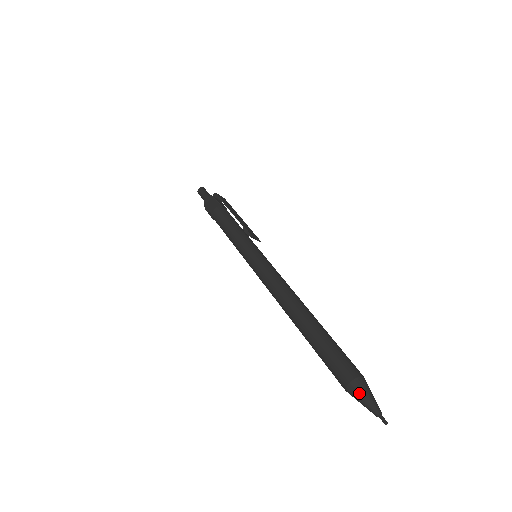
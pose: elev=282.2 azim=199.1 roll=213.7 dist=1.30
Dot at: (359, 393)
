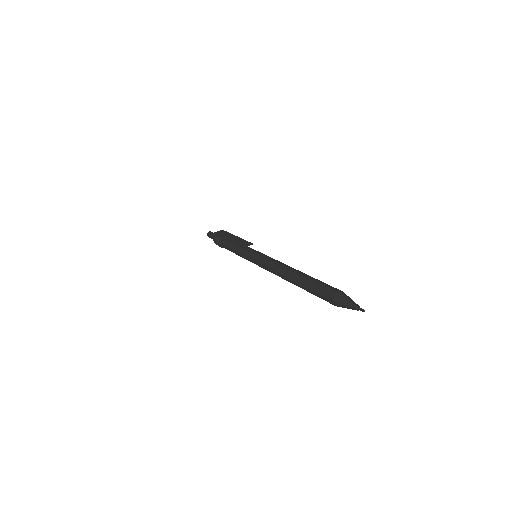
Dot at: (341, 304)
